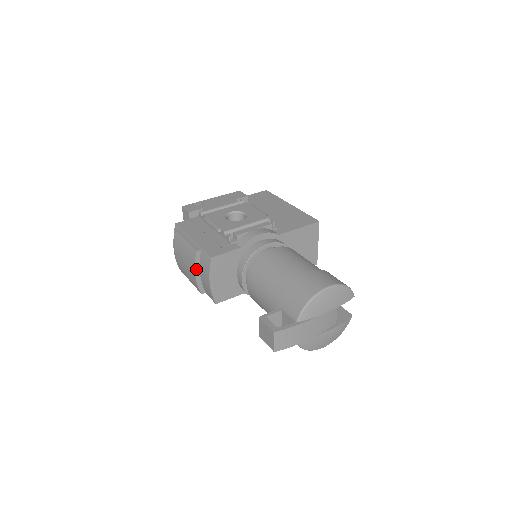
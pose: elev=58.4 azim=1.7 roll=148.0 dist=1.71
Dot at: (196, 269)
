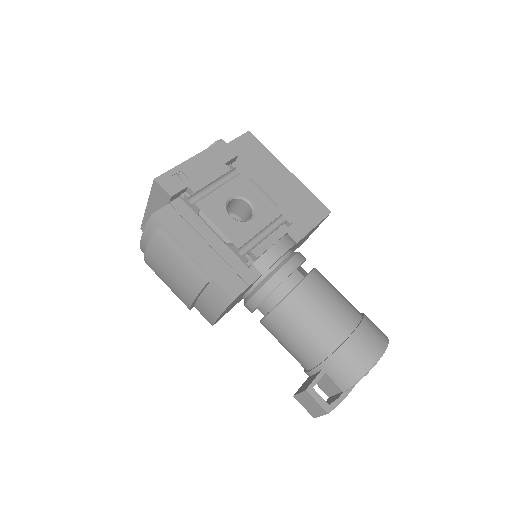
Dot at: (197, 296)
